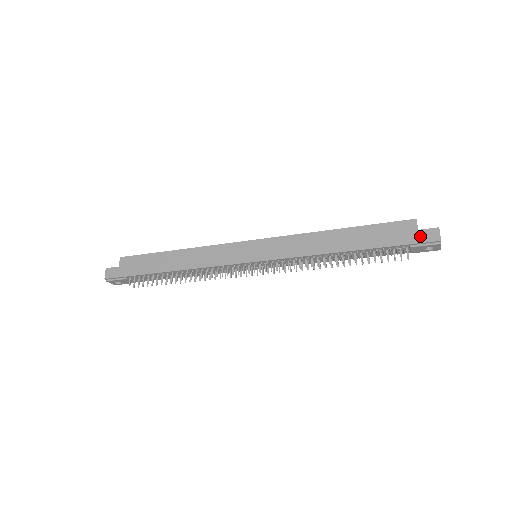
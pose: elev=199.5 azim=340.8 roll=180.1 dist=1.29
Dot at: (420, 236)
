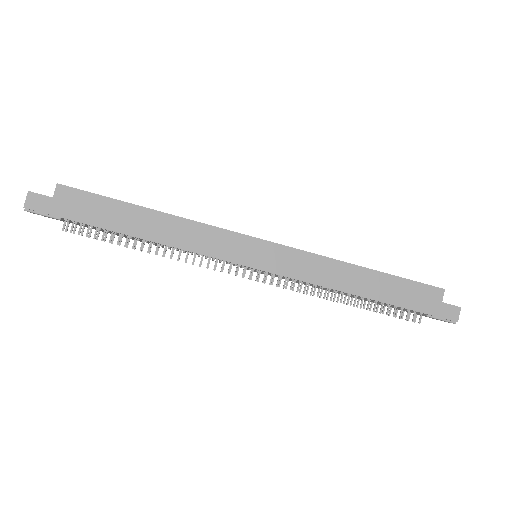
Dot at: (442, 310)
